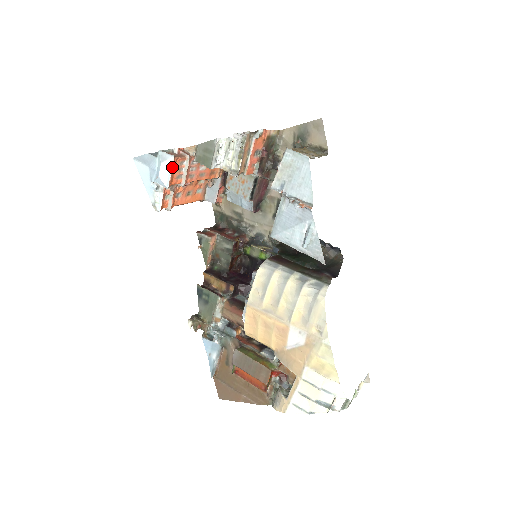
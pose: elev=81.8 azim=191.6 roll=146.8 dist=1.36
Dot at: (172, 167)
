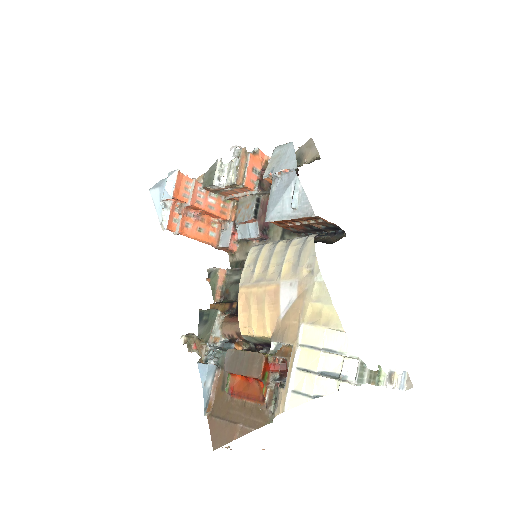
Dot at: (176, 178)
